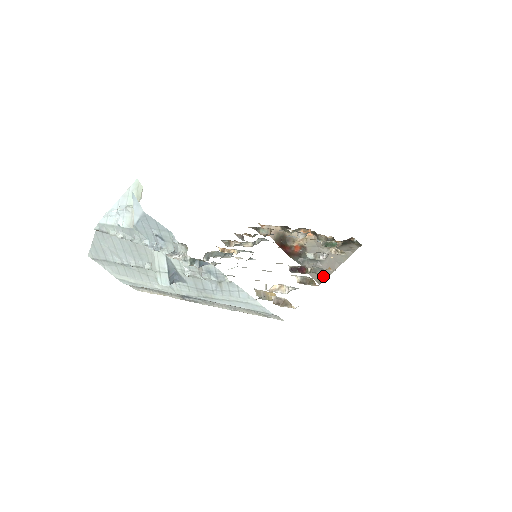
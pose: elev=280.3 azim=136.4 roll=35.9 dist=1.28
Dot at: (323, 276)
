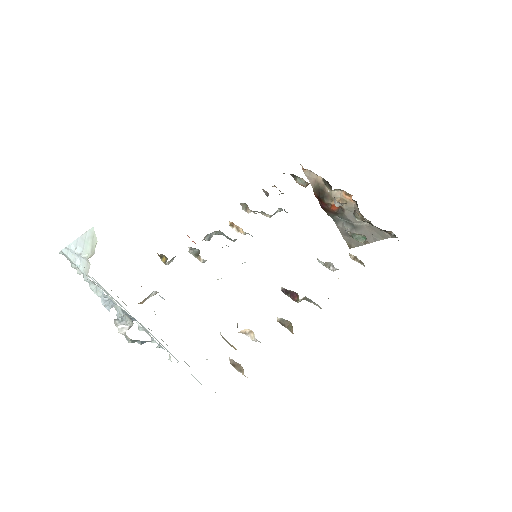
Dot at: (355, 243)
